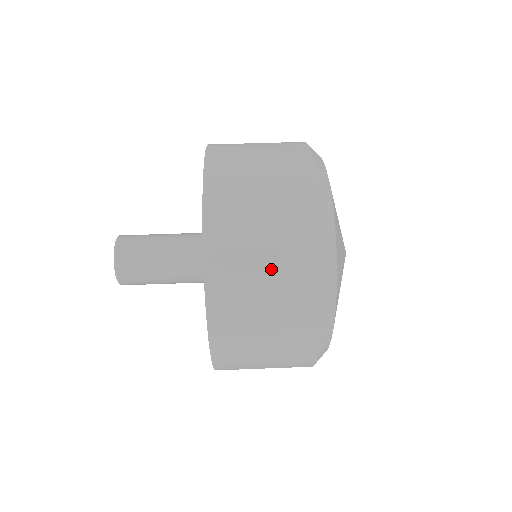
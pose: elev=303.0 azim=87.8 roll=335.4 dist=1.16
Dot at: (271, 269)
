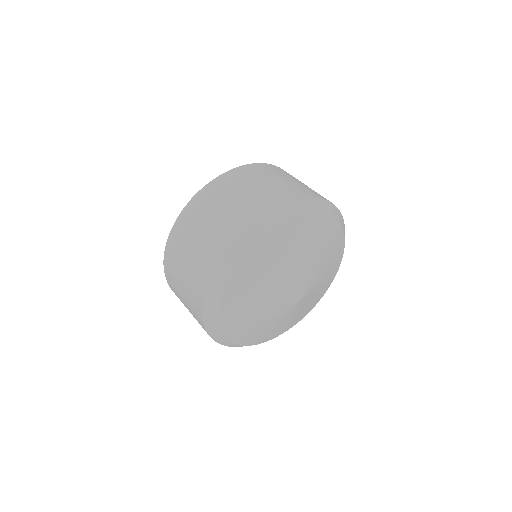
Dot at: (285, 182)
